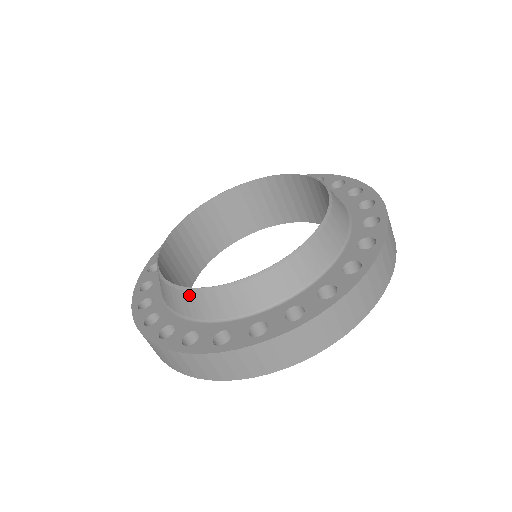
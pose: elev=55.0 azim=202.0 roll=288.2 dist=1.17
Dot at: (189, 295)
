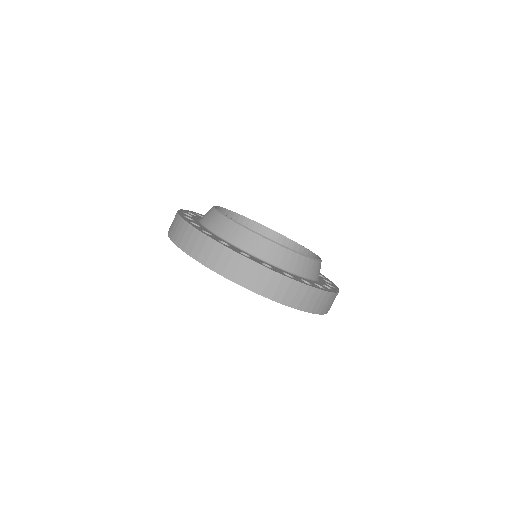
Dot at: (237, 227)
